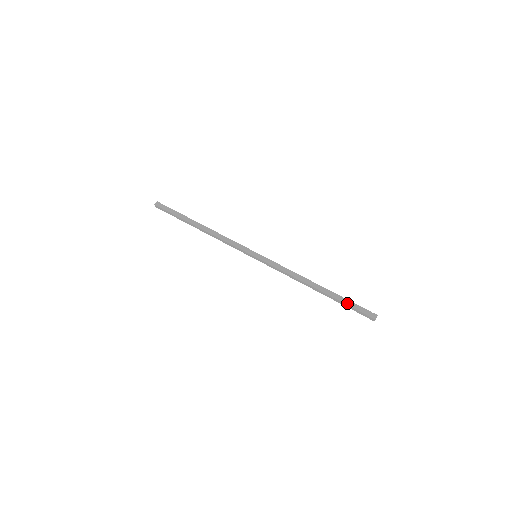
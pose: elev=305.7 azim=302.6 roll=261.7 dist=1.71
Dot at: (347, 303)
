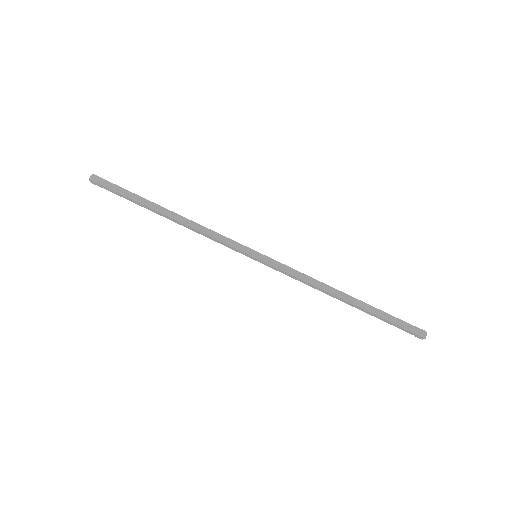
Dot at: (388, 318)
